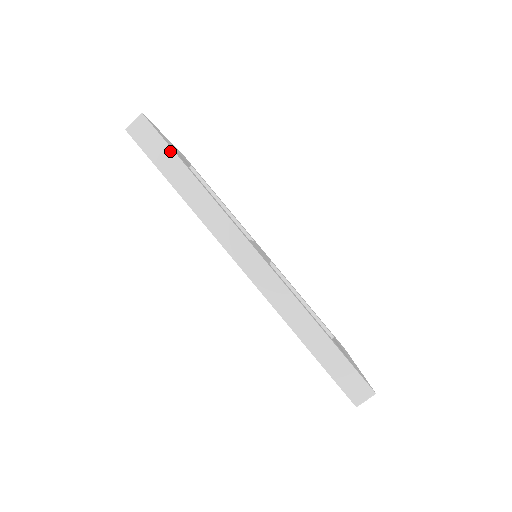
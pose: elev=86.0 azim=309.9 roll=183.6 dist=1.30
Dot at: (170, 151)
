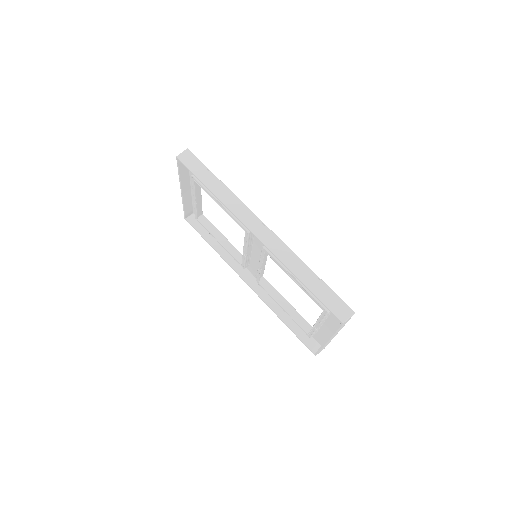
Dot at: (205, 168)
